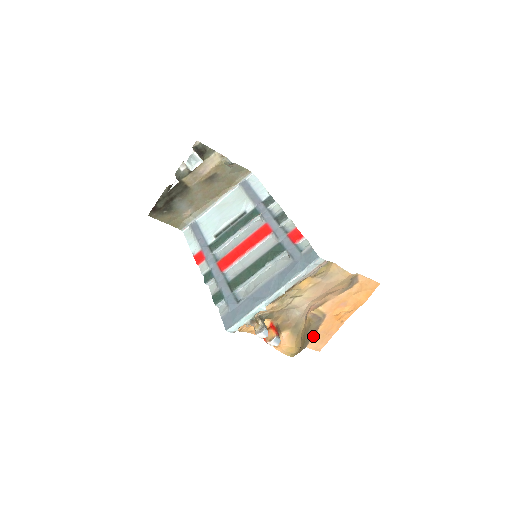
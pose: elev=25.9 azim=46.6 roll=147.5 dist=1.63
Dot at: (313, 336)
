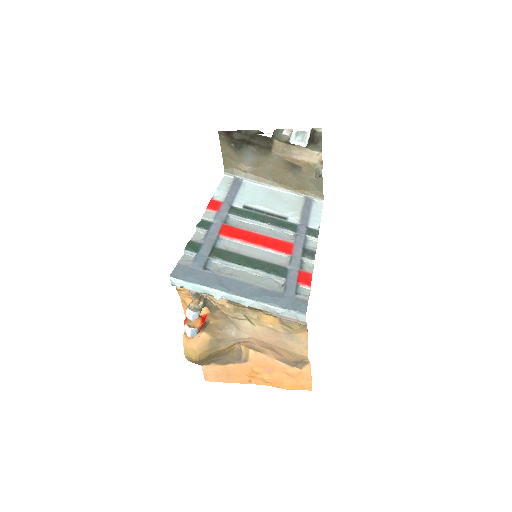
Dot at: (217, 364)
